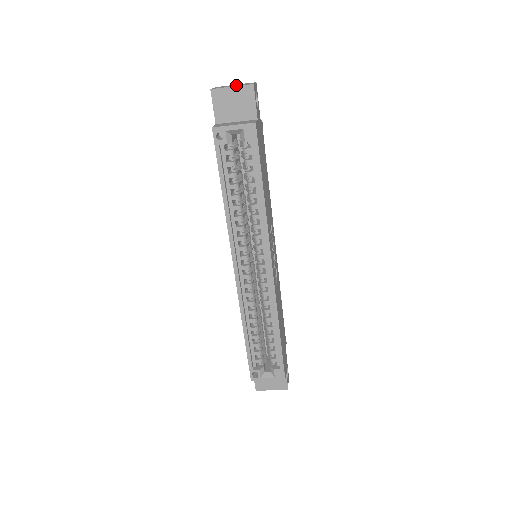
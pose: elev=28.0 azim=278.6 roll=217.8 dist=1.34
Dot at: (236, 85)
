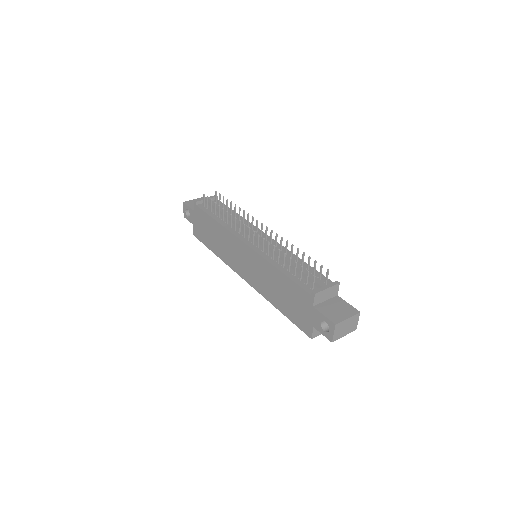
Dot at: (348, 329)
